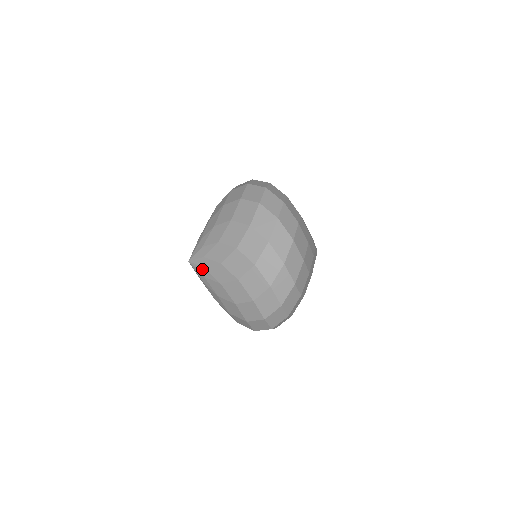
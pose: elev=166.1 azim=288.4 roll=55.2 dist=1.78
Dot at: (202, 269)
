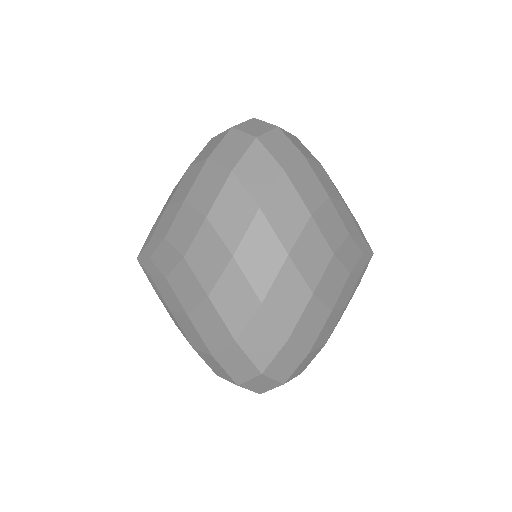
Dot at: occluded
